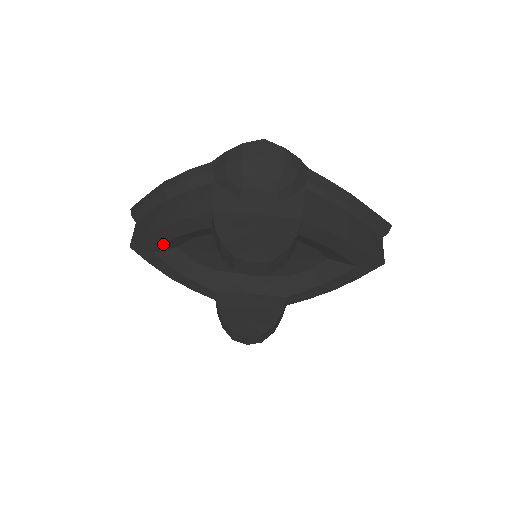
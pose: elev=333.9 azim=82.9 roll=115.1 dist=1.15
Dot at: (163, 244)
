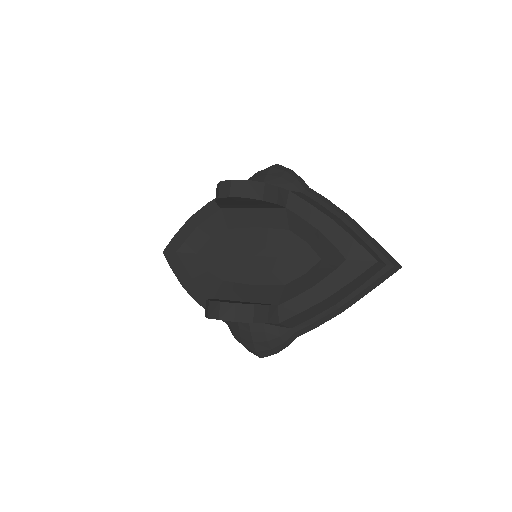
Dot at: (186, 239)
